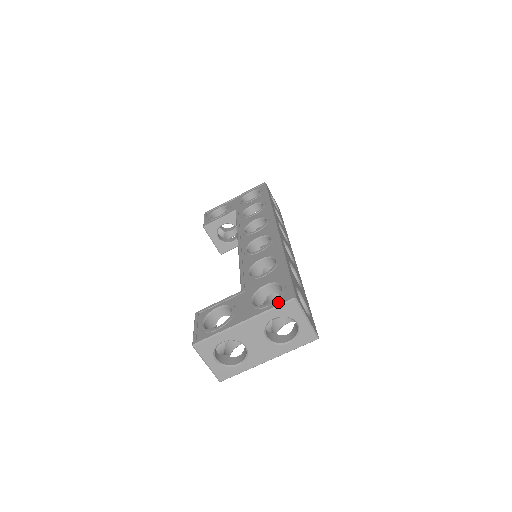
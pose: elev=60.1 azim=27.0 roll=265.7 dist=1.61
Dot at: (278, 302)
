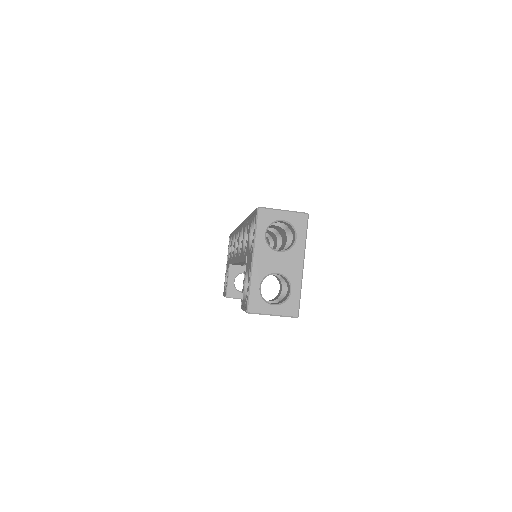
Dot at: (255, 224)
